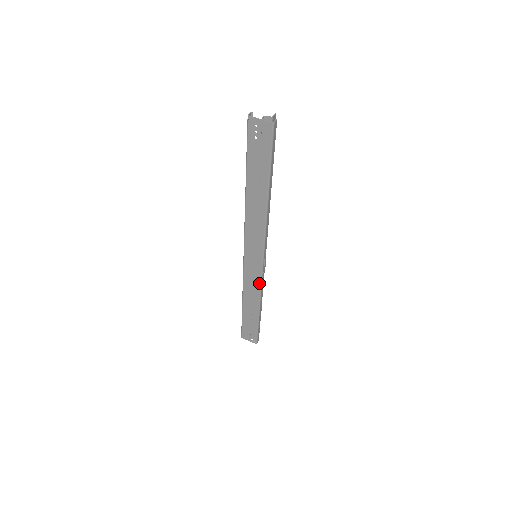
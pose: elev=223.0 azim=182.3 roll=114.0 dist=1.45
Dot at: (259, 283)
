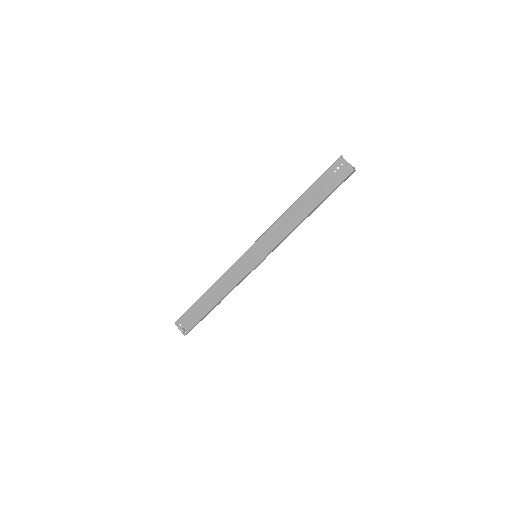
Dot at: (239, 279)
